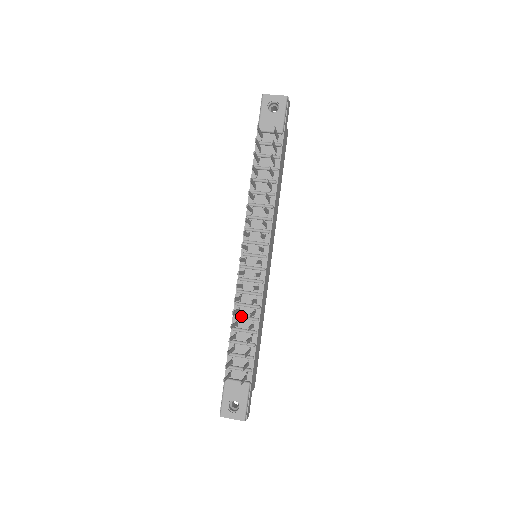
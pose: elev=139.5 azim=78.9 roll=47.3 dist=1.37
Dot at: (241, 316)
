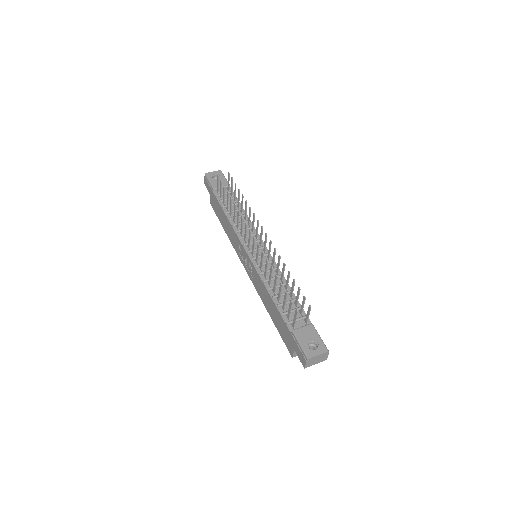
Dot at: occluded
